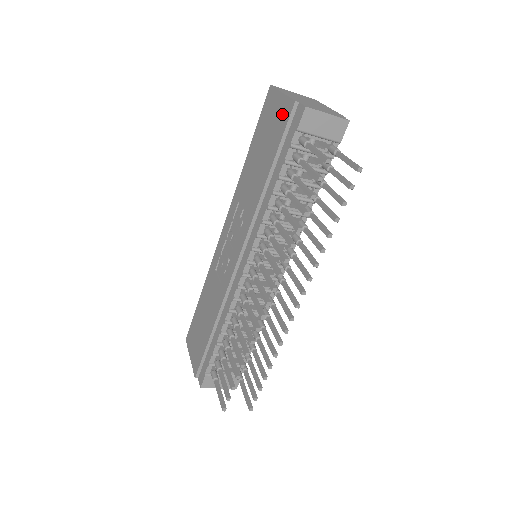
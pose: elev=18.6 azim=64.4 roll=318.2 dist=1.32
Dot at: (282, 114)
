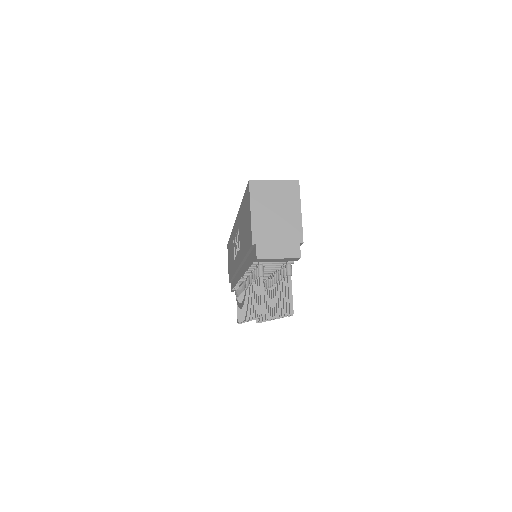
Dot at: (249, 232)
